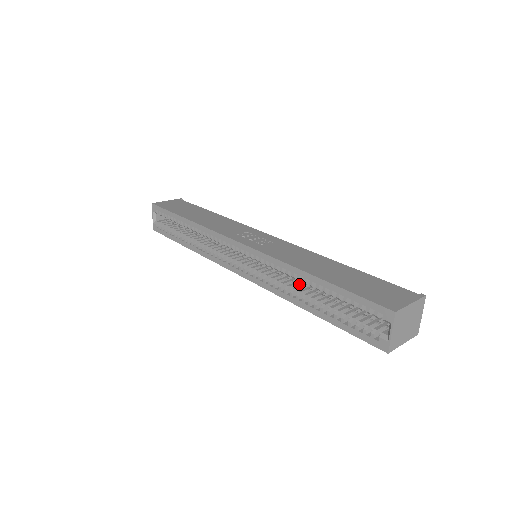
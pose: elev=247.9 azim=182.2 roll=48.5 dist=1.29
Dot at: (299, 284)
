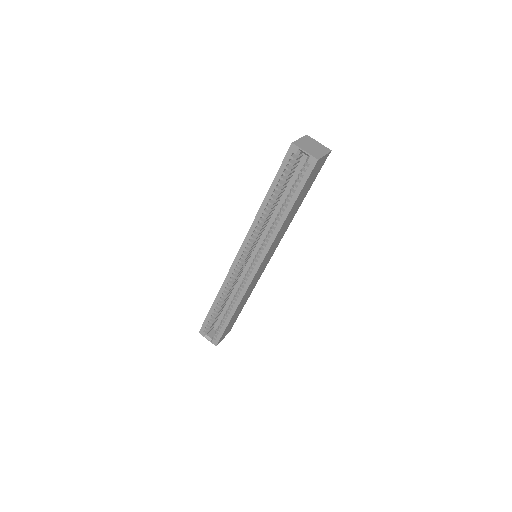
Dot at: occluded
